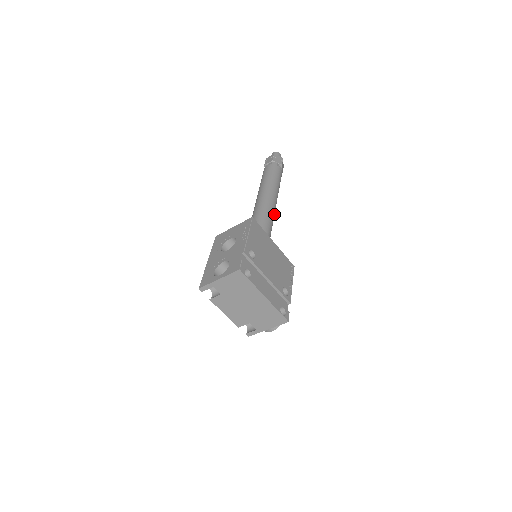
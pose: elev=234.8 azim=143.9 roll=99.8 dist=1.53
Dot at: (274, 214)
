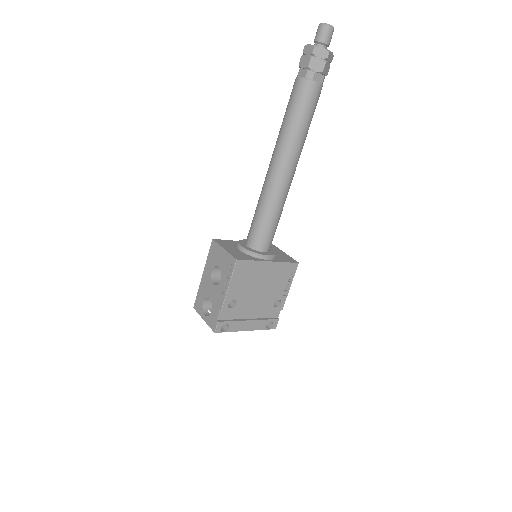
Dot at: (289, 188)
